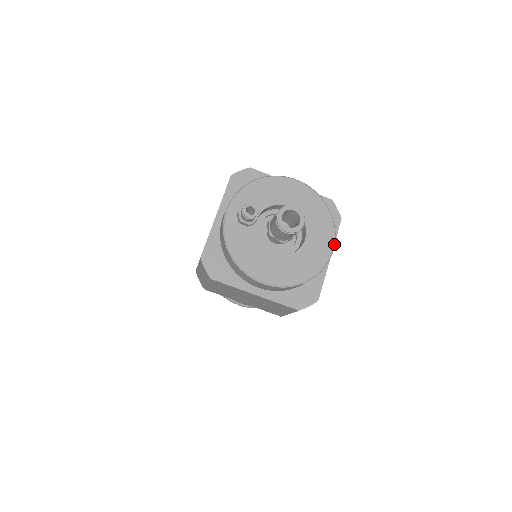
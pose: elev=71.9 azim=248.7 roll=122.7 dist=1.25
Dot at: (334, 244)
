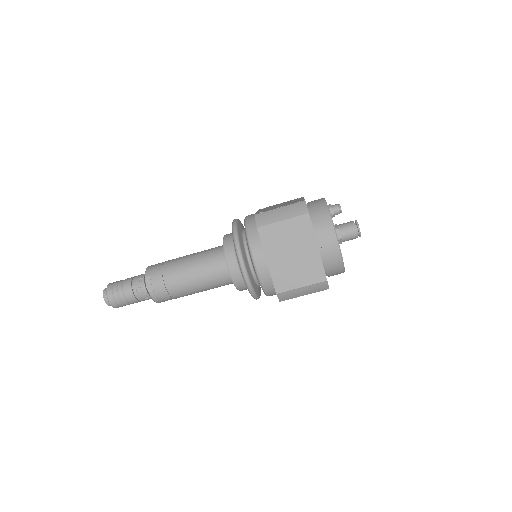
Dot at: occluded
